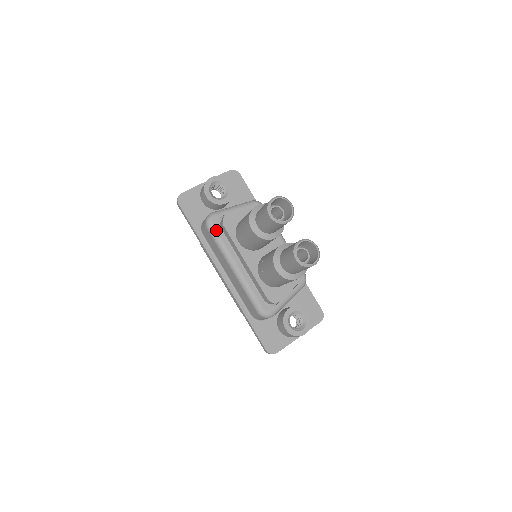
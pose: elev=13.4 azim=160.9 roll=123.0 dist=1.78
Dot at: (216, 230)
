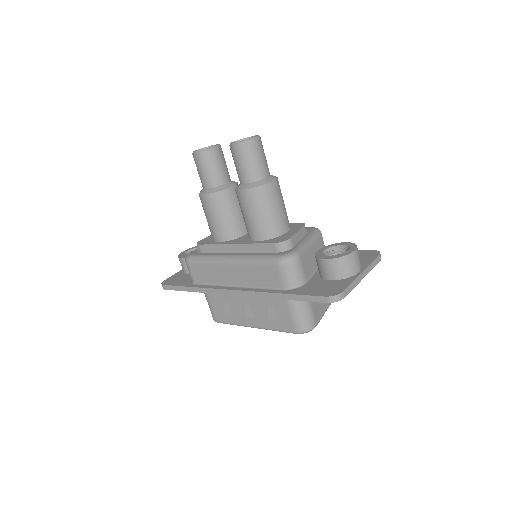
Dot at: (196, 255)
